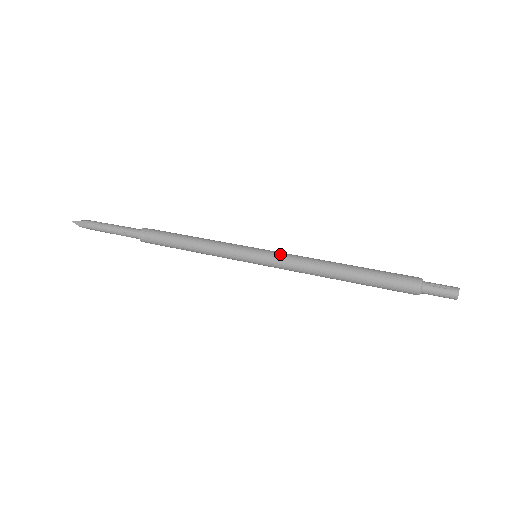
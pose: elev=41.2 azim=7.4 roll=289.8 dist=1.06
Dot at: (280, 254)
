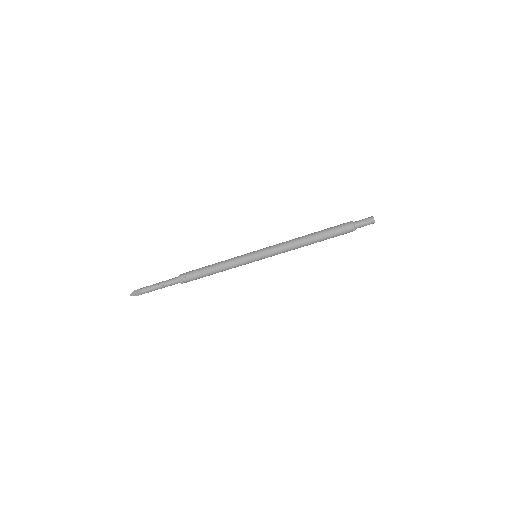
Dot at: (270, 251)
